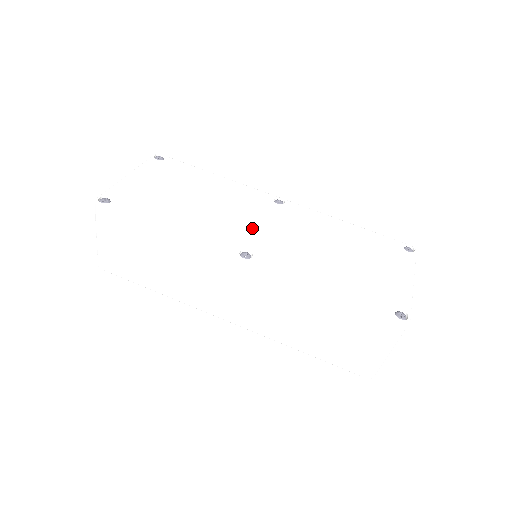
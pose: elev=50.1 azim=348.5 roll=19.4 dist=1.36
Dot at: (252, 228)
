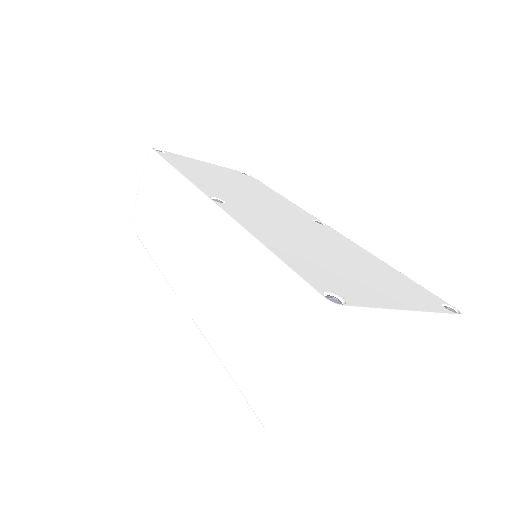
Dot at: (256, 205)
